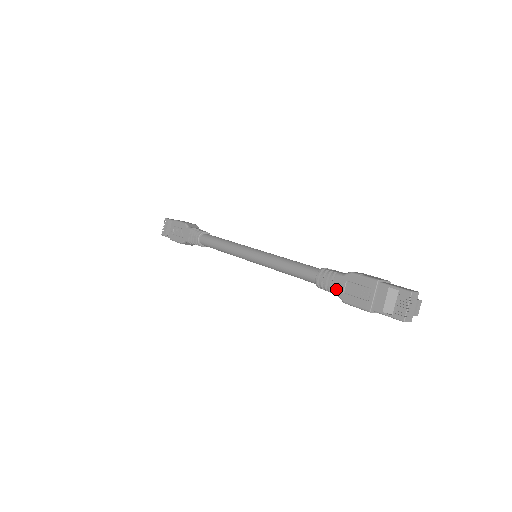
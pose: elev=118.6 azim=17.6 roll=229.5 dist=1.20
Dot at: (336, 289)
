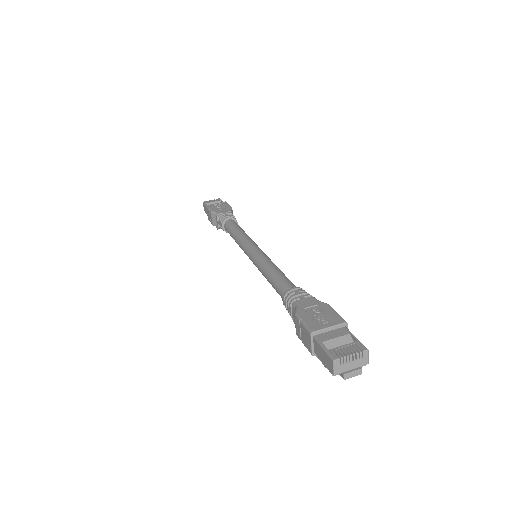
Dot at: (301, 303)
